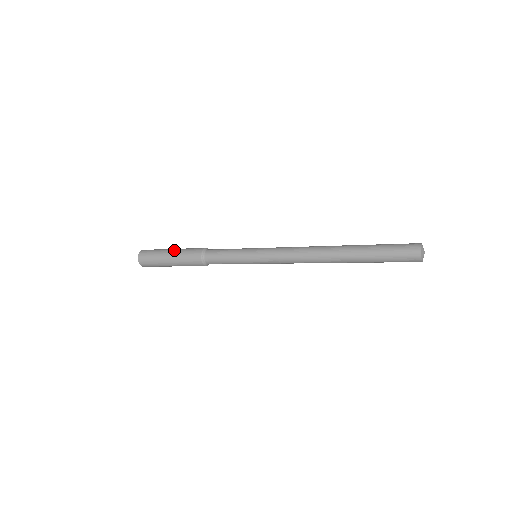
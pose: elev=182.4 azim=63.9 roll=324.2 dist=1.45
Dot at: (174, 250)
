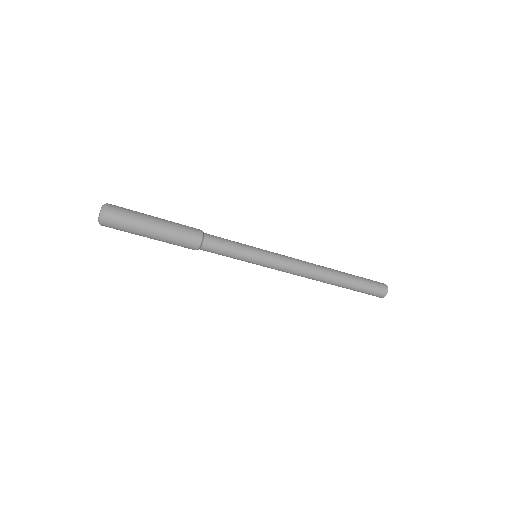
Dot at: (162, 220)
